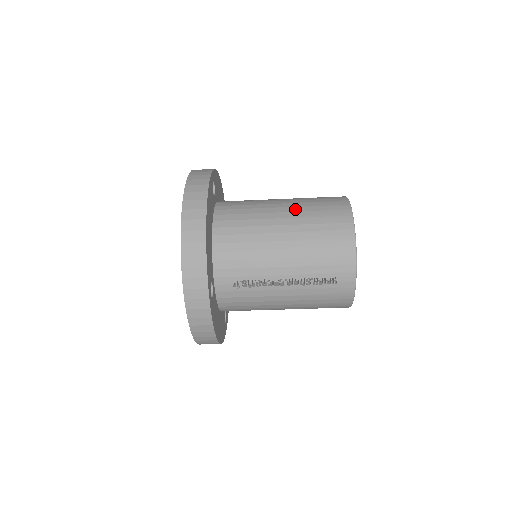
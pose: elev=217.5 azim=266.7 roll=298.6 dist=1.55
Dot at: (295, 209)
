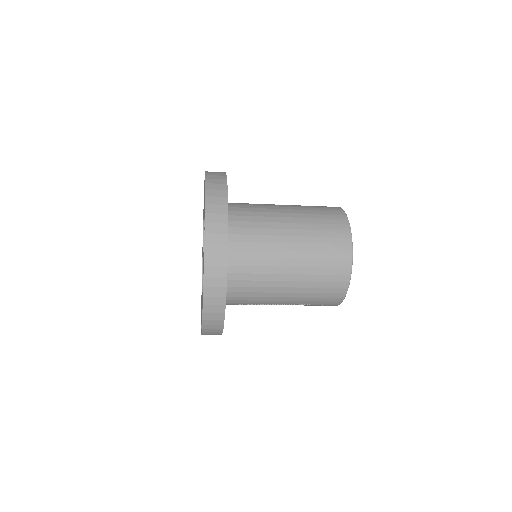
Dot at: (303, 256)
